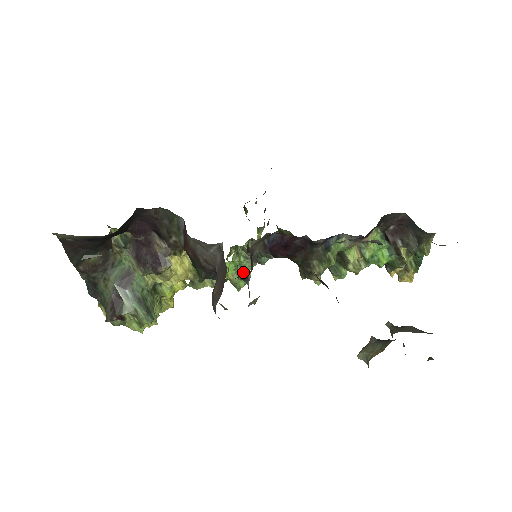
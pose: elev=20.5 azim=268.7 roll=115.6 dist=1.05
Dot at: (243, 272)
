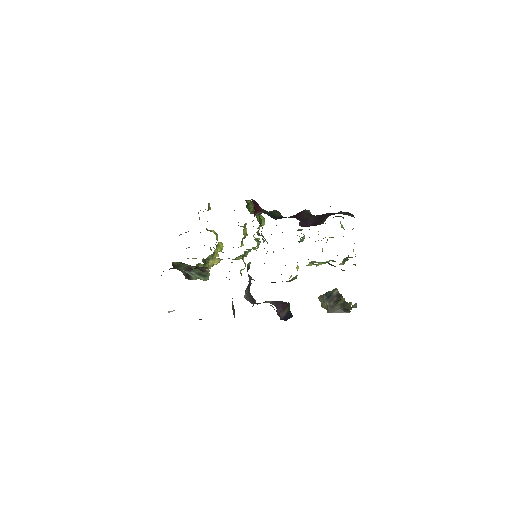
Dot at: occluded
